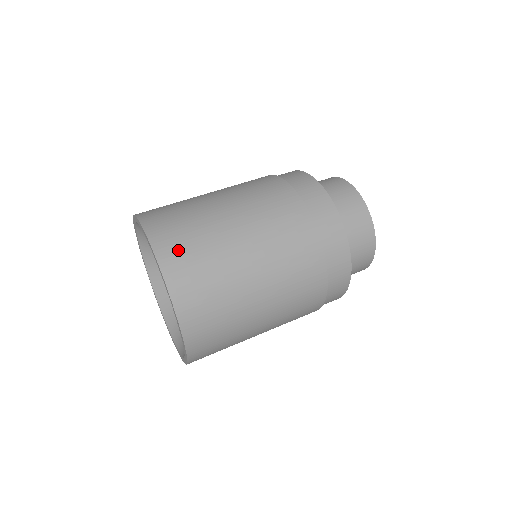
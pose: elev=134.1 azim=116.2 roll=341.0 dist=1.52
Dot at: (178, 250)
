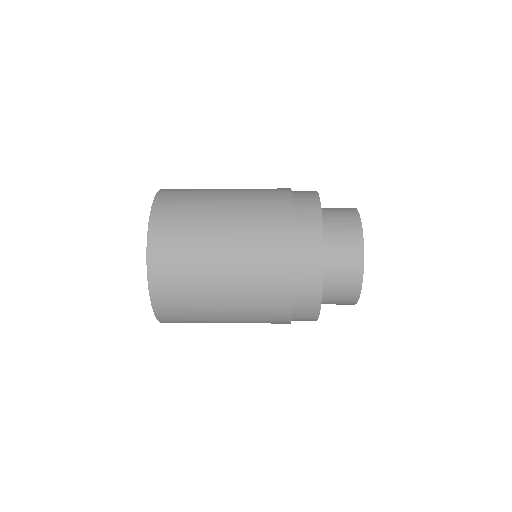
Dot at: (172, 199)
